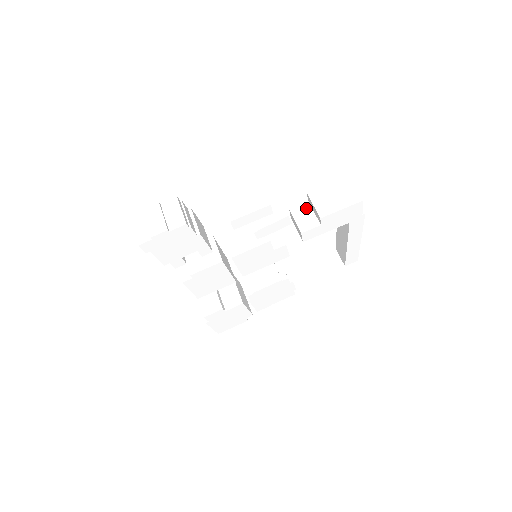
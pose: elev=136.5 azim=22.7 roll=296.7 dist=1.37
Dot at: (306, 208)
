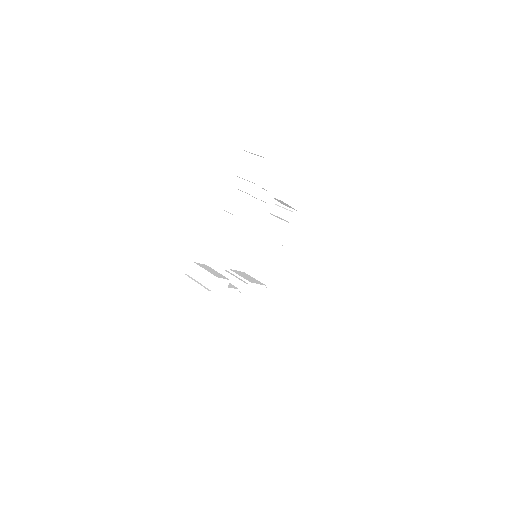
Dot at: occluded
